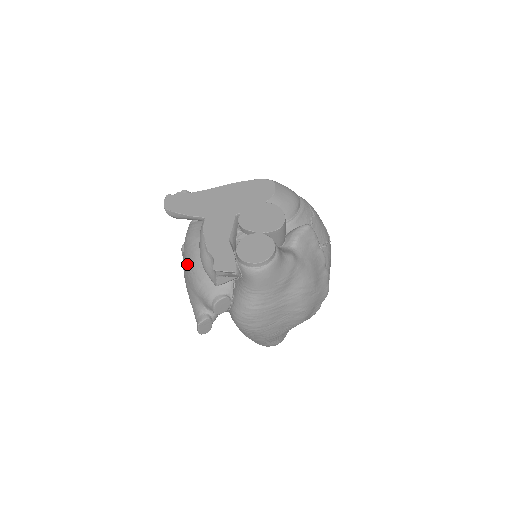
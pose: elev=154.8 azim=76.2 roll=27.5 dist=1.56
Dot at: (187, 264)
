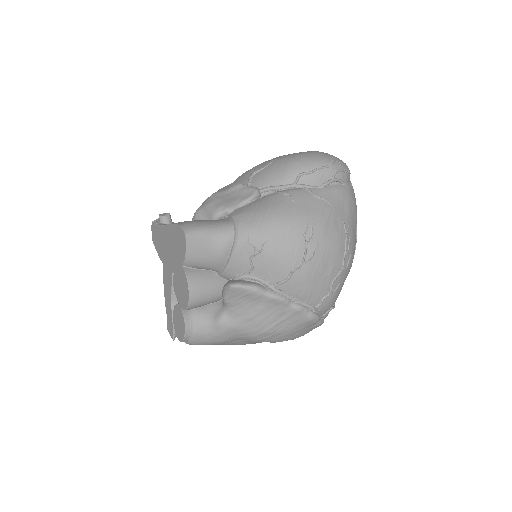
Dot at: occluded
